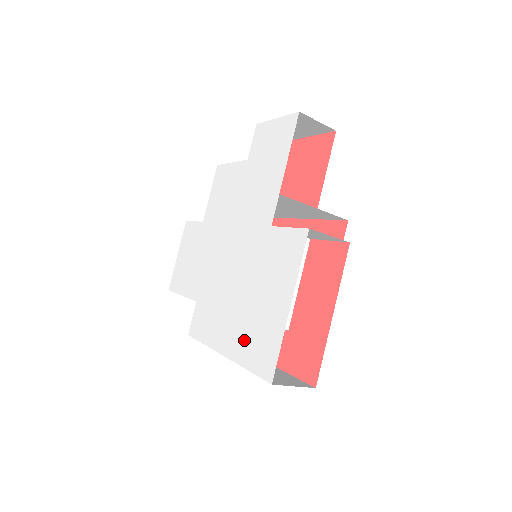
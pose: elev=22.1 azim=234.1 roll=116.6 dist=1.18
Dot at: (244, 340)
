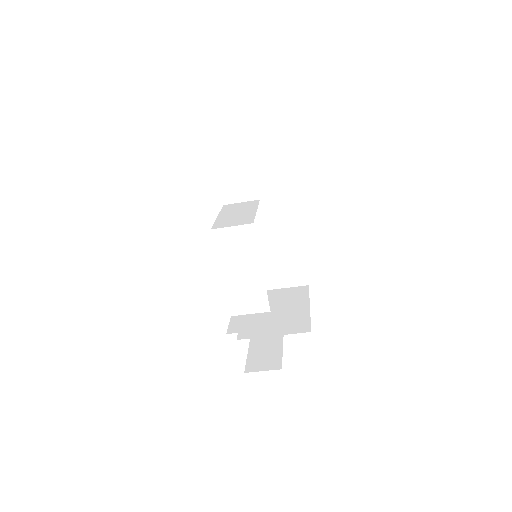
Dot at: occluded
